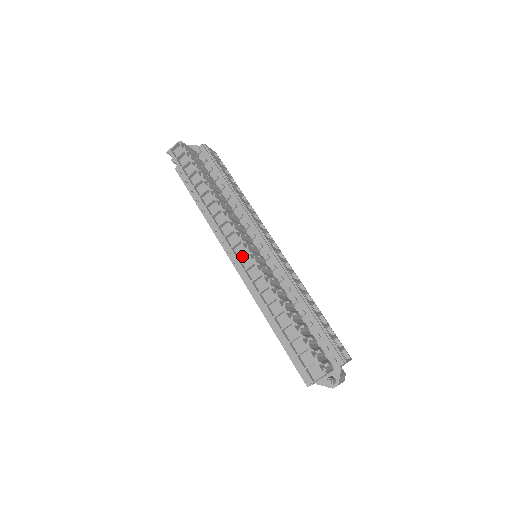
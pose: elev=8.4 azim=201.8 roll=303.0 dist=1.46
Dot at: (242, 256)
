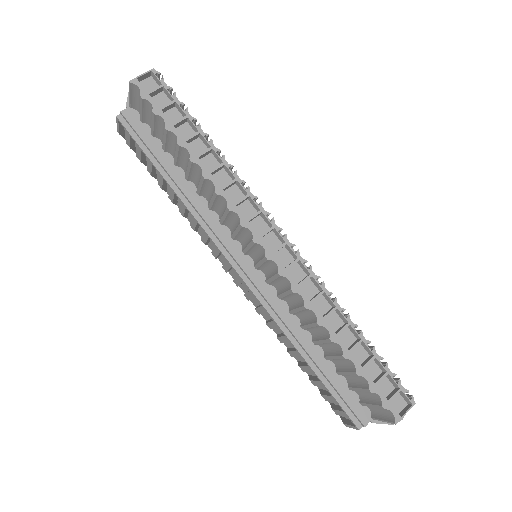
Dot at: (279, 249)
